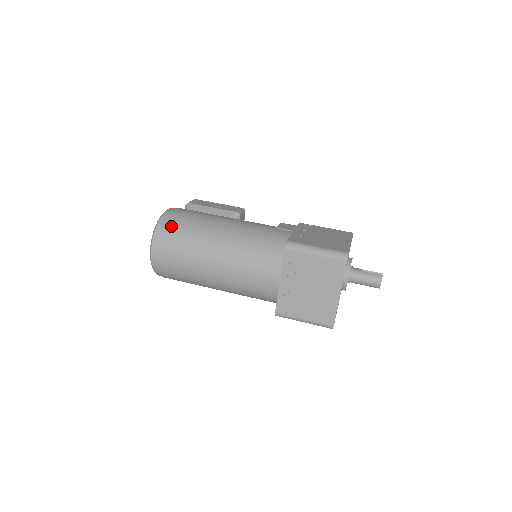
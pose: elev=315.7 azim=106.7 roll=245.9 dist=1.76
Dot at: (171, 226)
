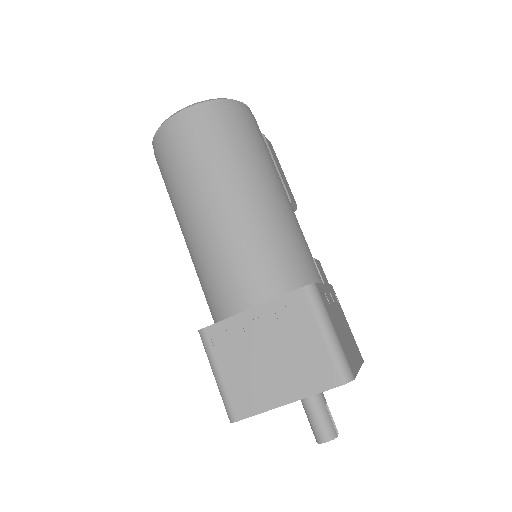
Dot at: (231, 118)
